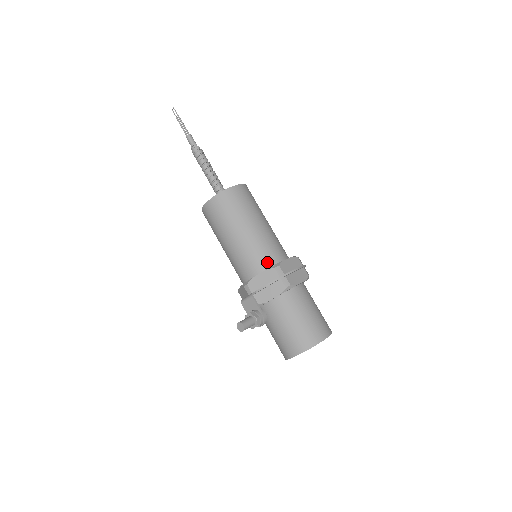
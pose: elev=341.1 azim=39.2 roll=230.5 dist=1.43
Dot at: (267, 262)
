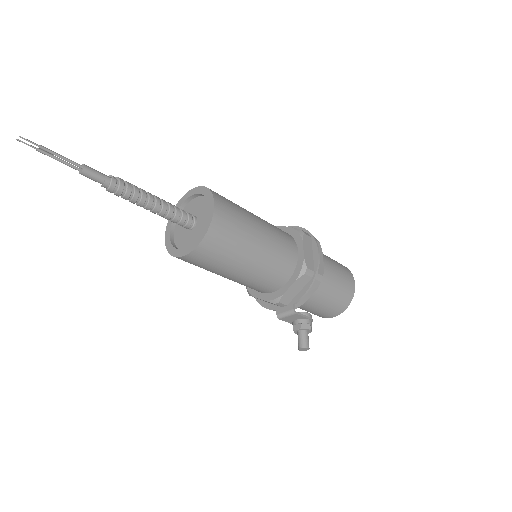
Dot at: (289, 269)
